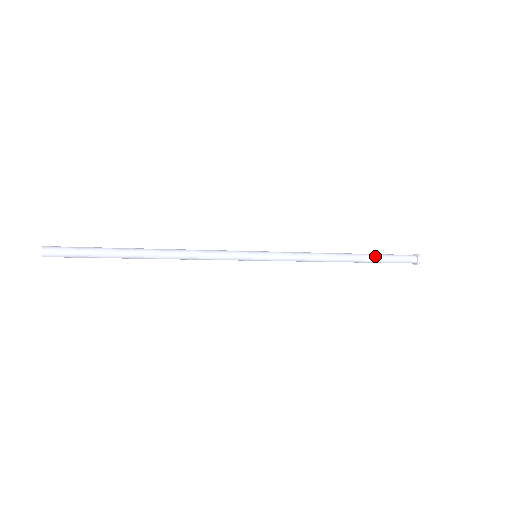
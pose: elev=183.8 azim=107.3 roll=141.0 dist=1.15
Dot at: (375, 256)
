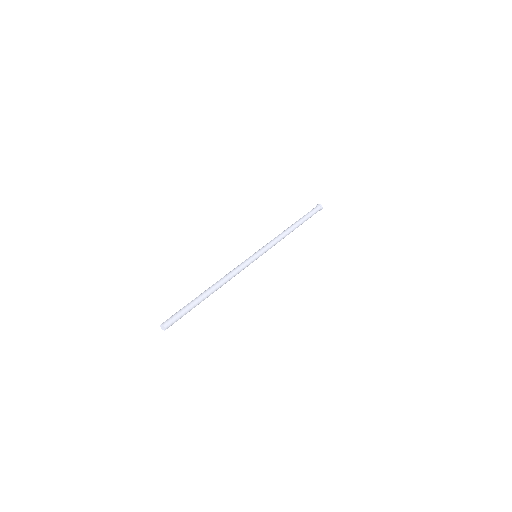
Dot at: (304, 218)
